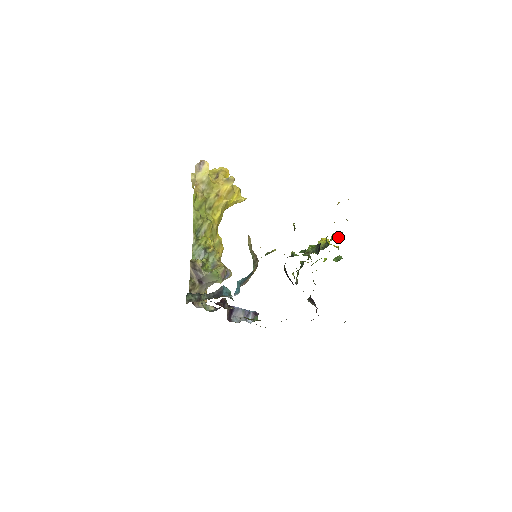
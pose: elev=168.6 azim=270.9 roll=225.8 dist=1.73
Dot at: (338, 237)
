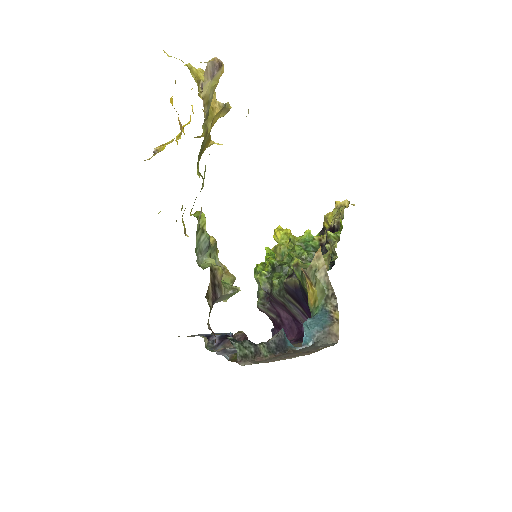
Dot at: occluded
